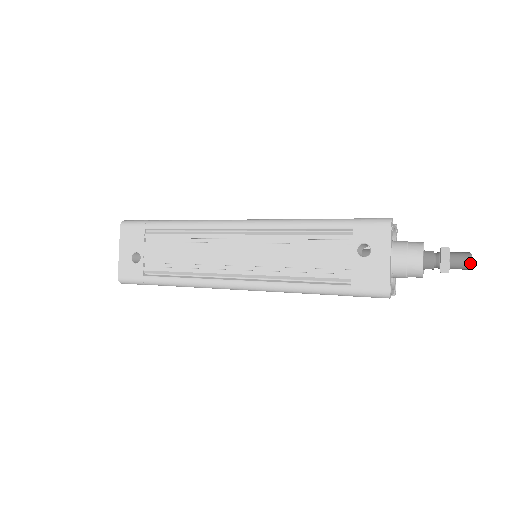
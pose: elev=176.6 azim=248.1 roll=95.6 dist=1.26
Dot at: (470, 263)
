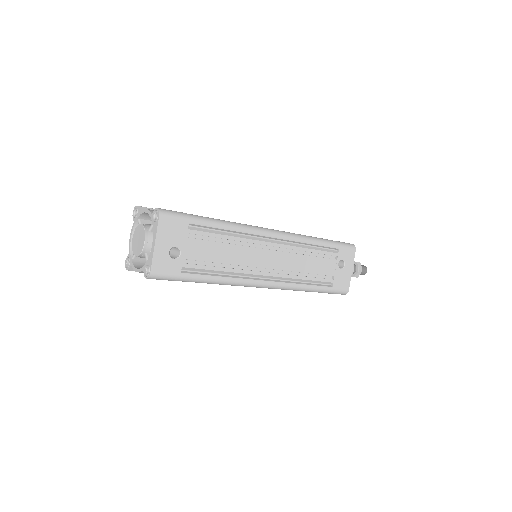
Dot at: occluded
